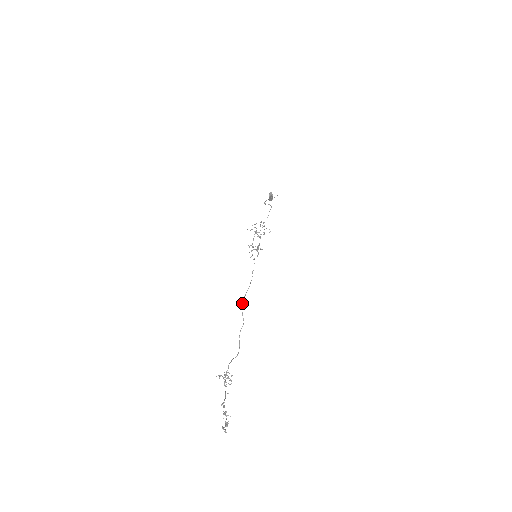
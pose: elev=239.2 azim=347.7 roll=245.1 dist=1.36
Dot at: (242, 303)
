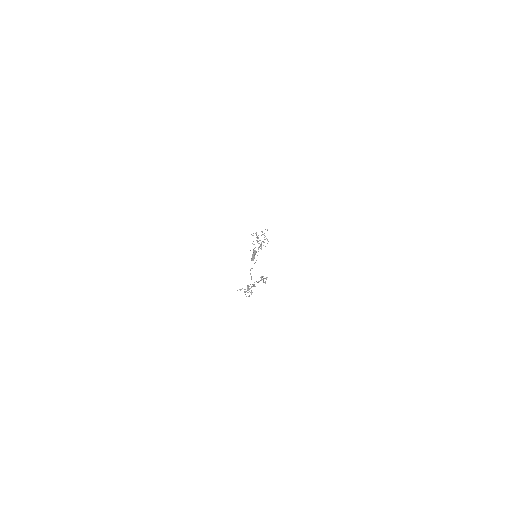
Dot at: (251, 268)
